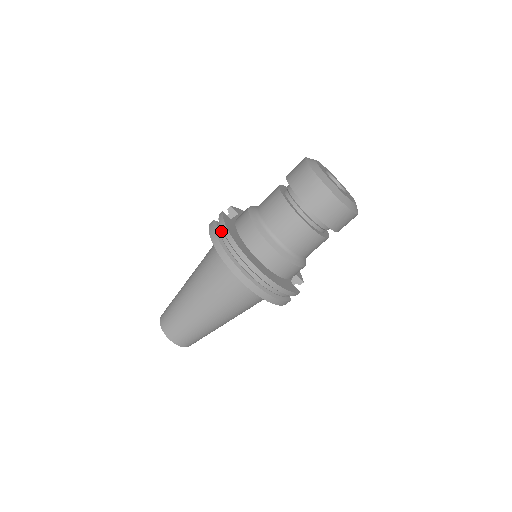
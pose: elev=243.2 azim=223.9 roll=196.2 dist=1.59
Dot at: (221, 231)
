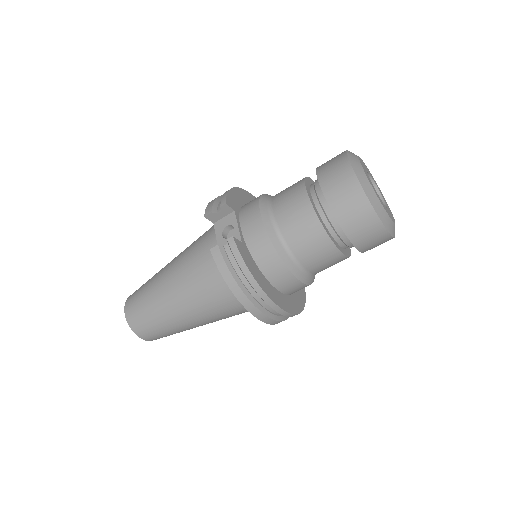
Dot at: (238, 270)
